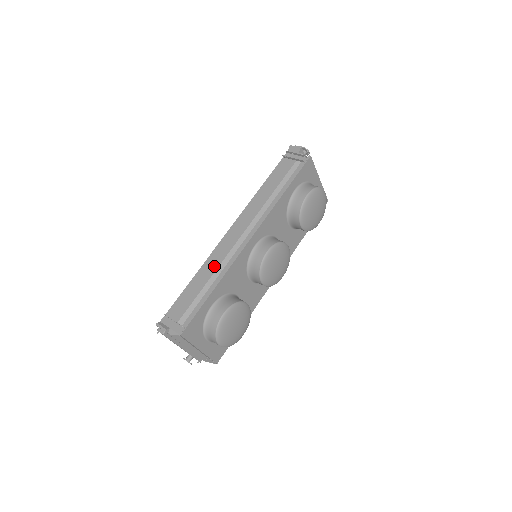
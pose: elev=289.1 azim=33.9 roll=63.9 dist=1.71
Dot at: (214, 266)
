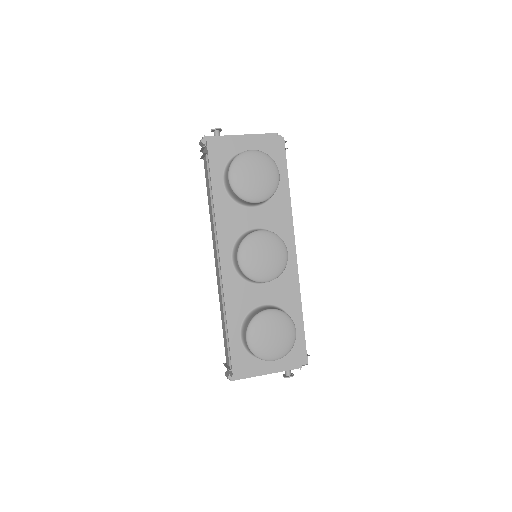
Dot at: (221, 302)
